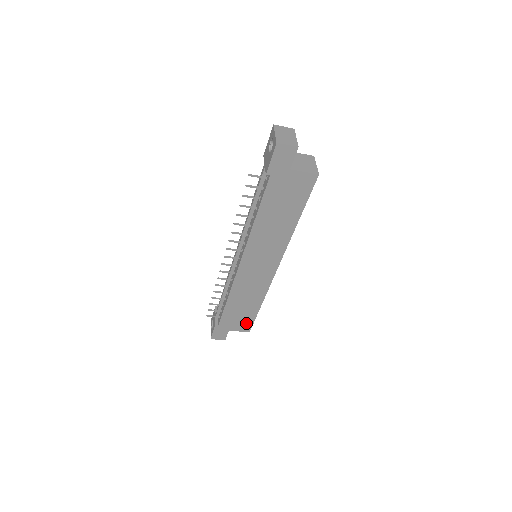
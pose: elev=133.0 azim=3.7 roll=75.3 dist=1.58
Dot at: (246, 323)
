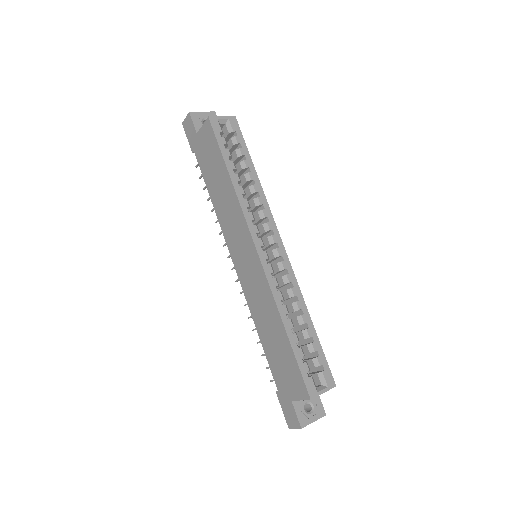
Dot at: (296, 377)
